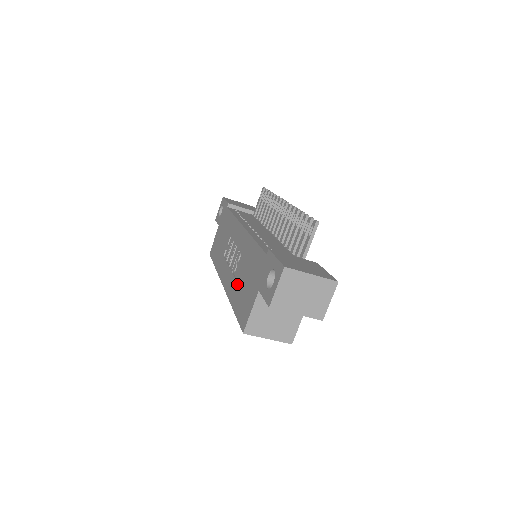
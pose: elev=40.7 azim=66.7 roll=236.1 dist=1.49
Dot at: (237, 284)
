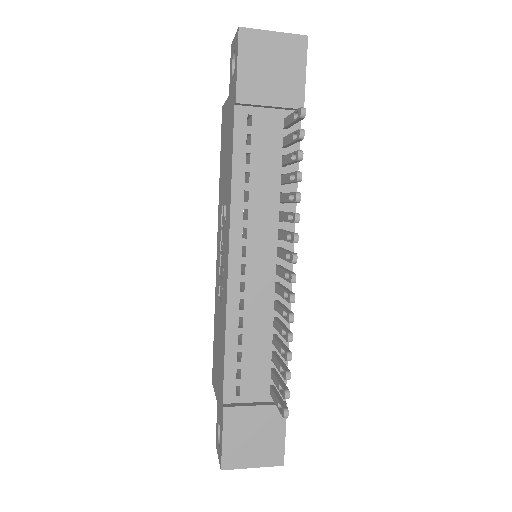
Dot at: (217, 318)
